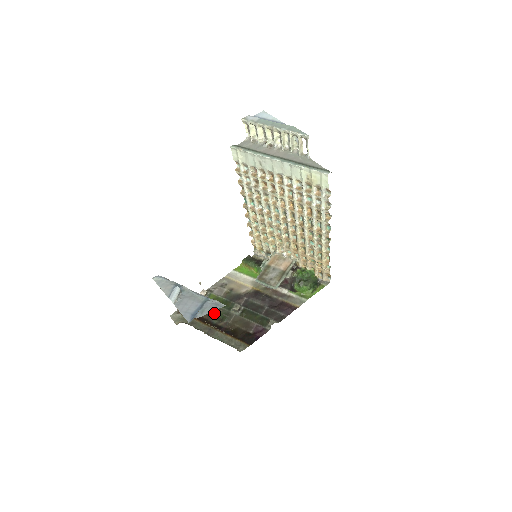
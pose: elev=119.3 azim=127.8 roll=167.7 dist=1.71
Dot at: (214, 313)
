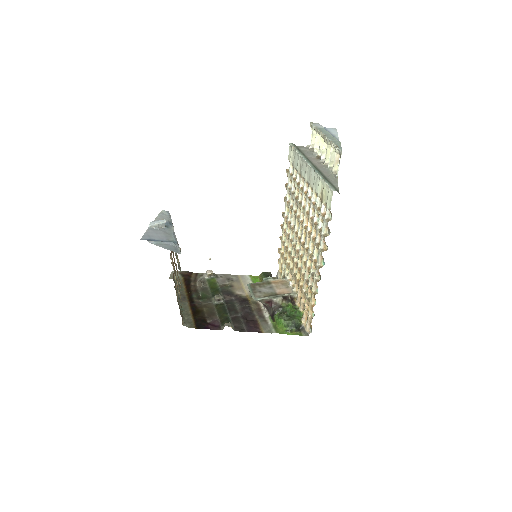
Dot at: (201, 290)
